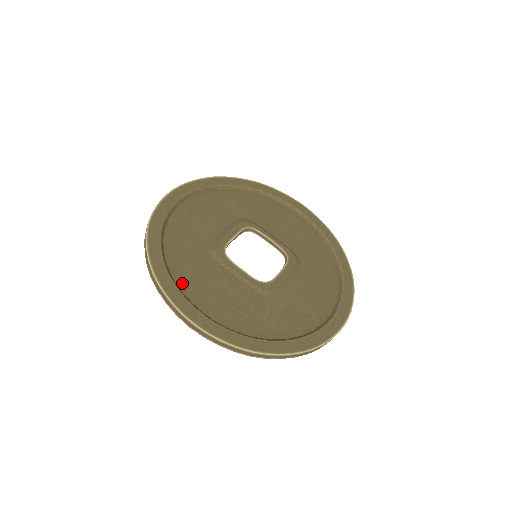
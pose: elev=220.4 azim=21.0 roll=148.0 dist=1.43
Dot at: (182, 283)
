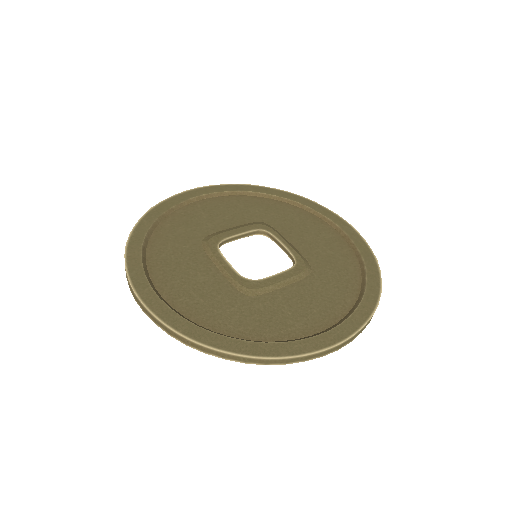
Dot at: (152, 260)
